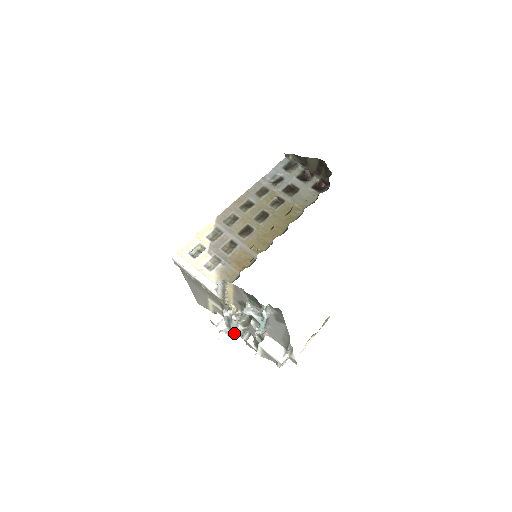
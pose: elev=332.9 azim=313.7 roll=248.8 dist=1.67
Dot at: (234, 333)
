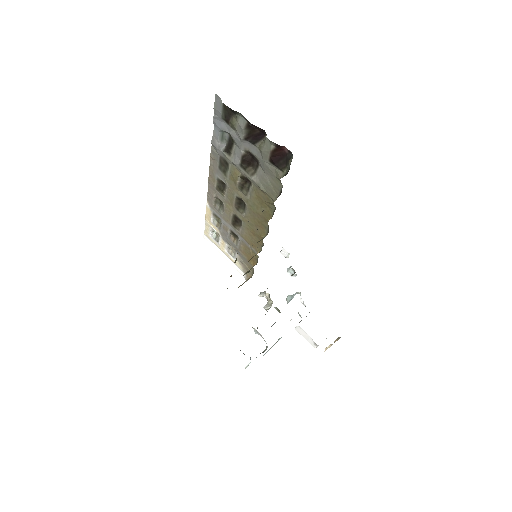
Dot at: occluded
